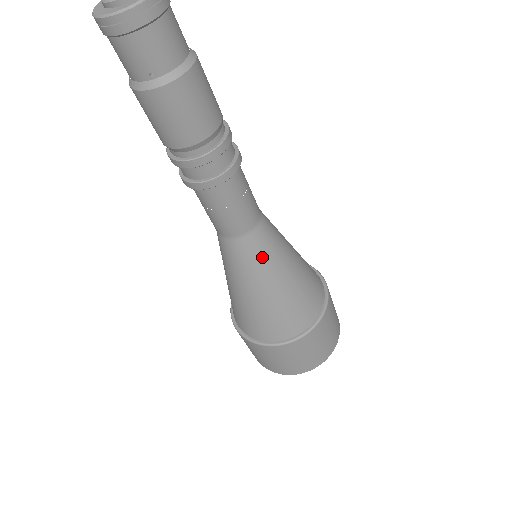
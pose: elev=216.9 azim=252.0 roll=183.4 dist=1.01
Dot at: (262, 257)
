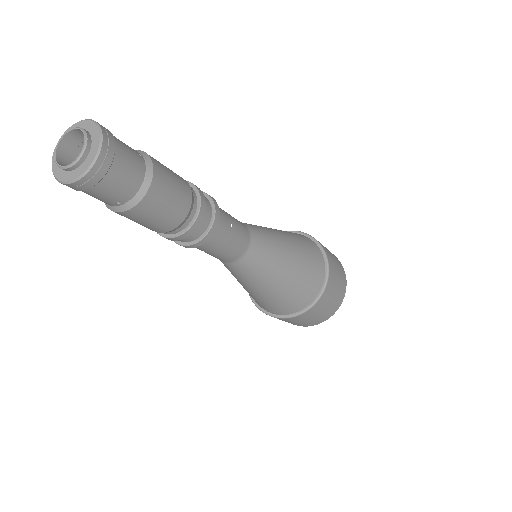
Dot at: (259, 269)
